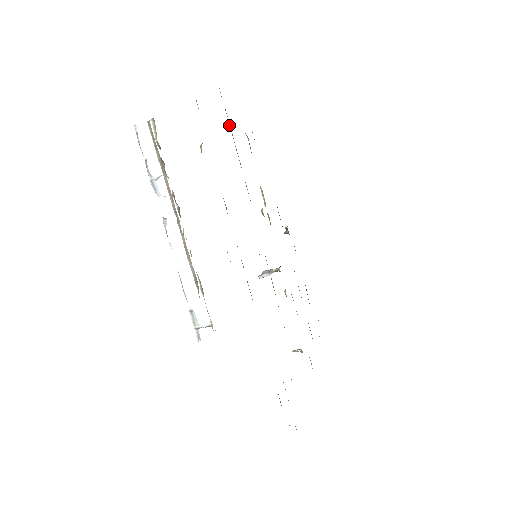
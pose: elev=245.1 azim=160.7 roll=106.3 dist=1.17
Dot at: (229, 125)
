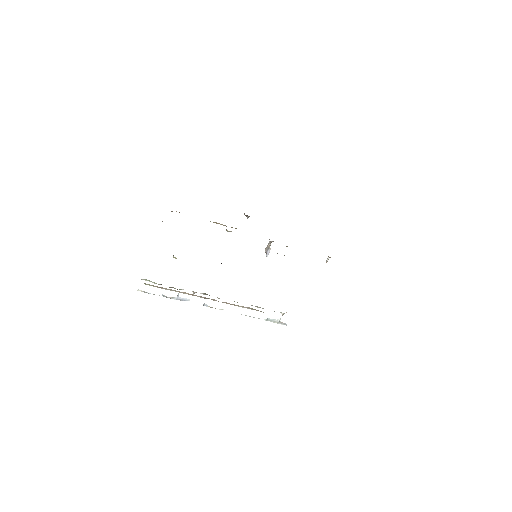
Dot at: occluded
